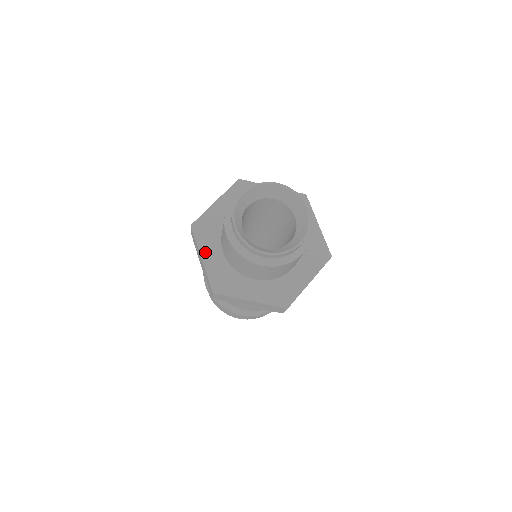
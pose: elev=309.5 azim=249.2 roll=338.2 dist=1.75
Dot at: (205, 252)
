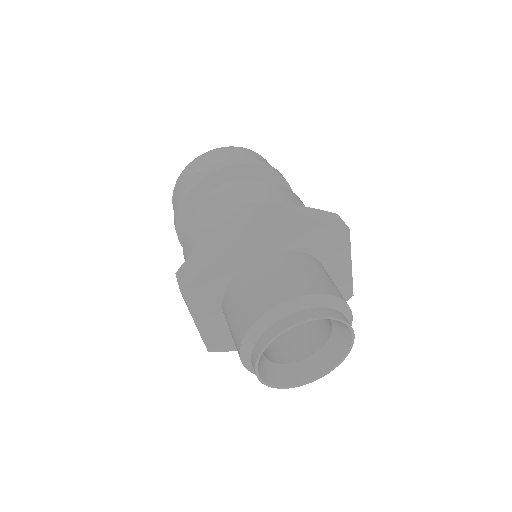
Dot at: (200, 318)
